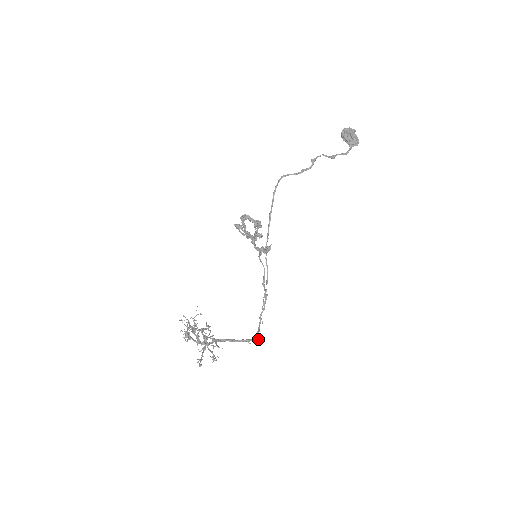
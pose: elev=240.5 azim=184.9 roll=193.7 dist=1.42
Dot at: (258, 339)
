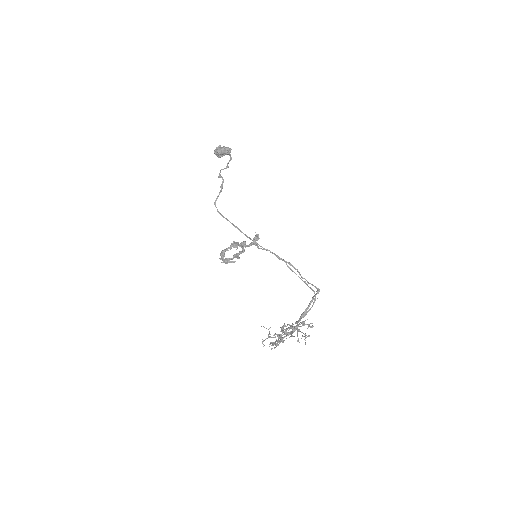
Dot at: (318, 290)
